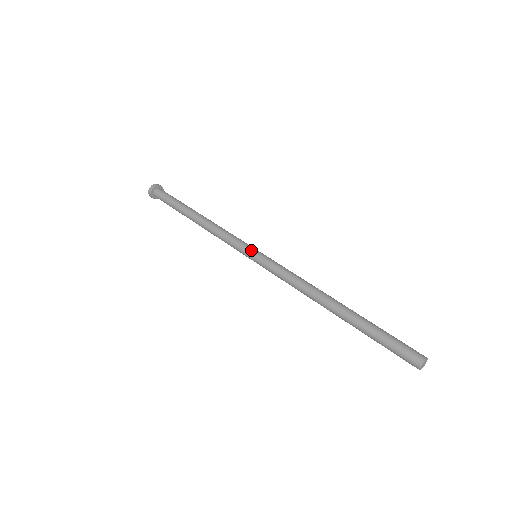
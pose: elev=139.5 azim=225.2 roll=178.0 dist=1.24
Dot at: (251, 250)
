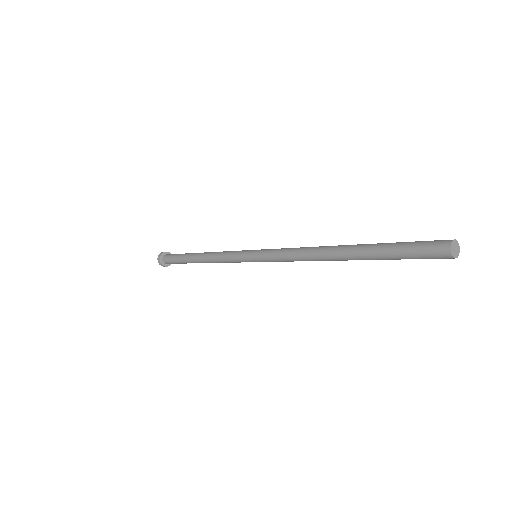
Dot at: (252, 250)
